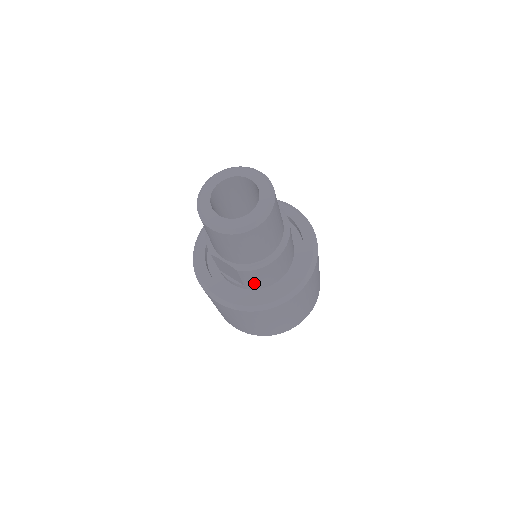
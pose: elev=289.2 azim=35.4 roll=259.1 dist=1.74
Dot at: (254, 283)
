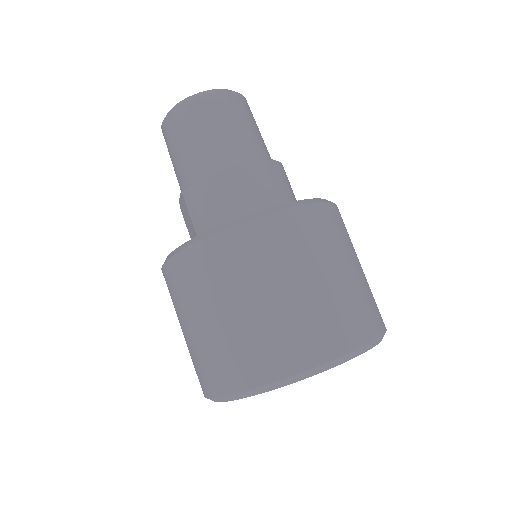
Dot at: (206, 229)
